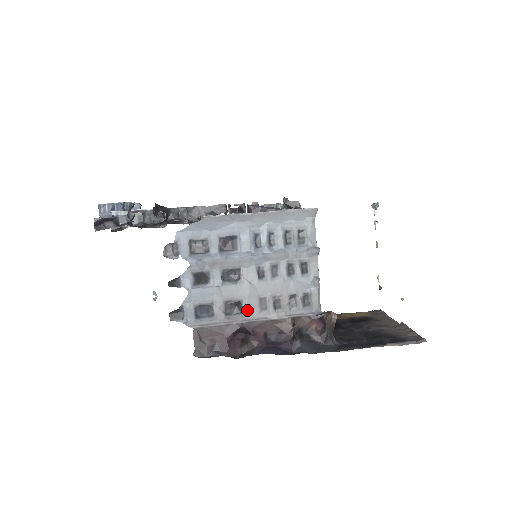
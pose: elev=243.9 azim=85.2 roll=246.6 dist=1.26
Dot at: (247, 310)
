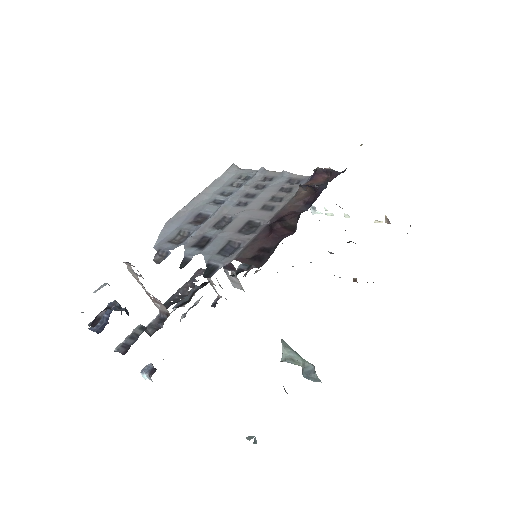
Dot at: (261, 219)
